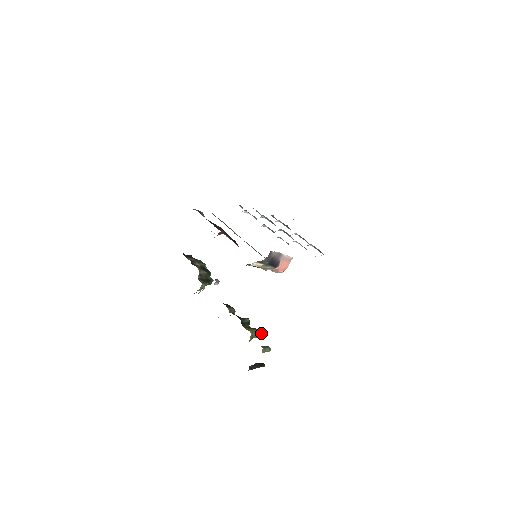
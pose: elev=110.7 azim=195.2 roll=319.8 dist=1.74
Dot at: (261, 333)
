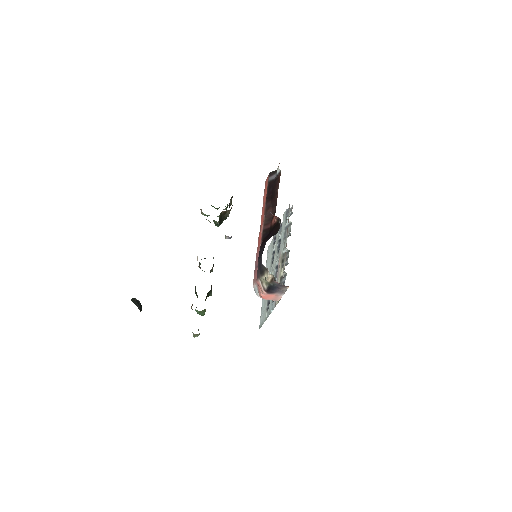
Dot at: (204, 314)
